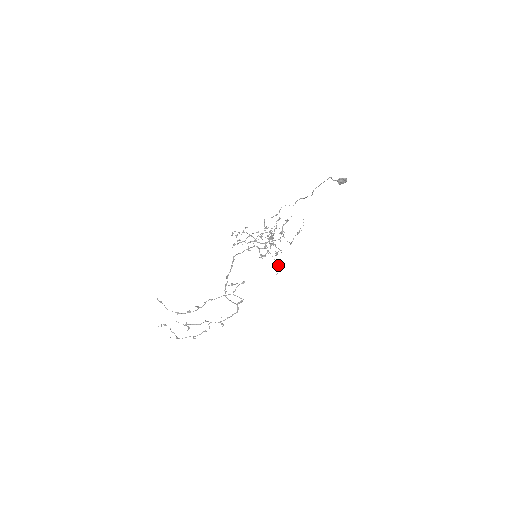
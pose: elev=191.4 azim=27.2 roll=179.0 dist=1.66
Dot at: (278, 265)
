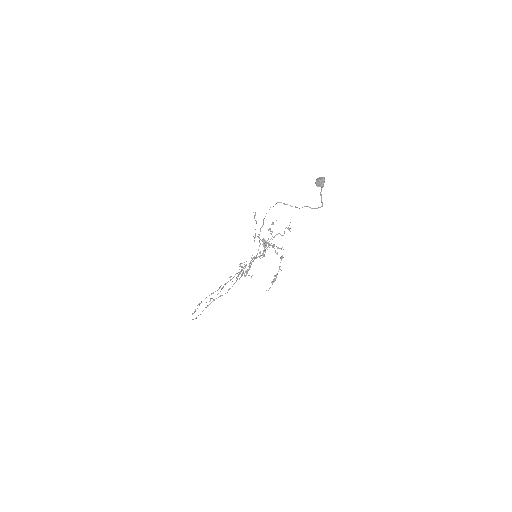
Dot at: occluded
